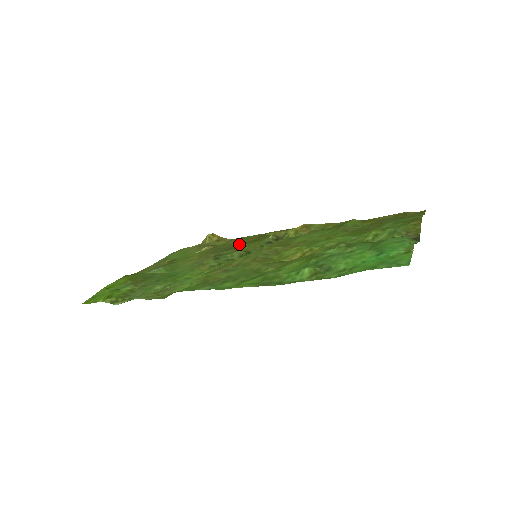
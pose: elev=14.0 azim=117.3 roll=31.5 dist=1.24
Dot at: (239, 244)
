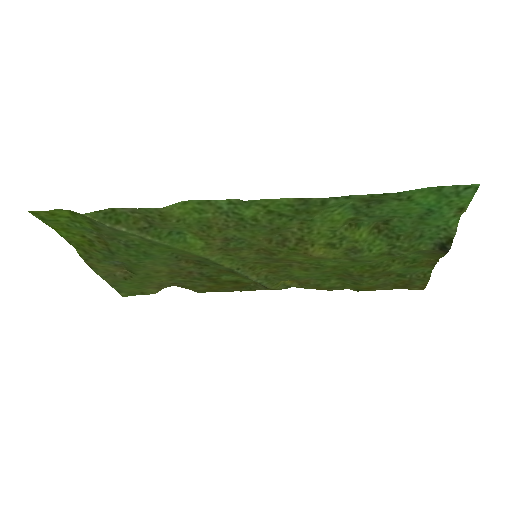
Dot at: (216, 282)
